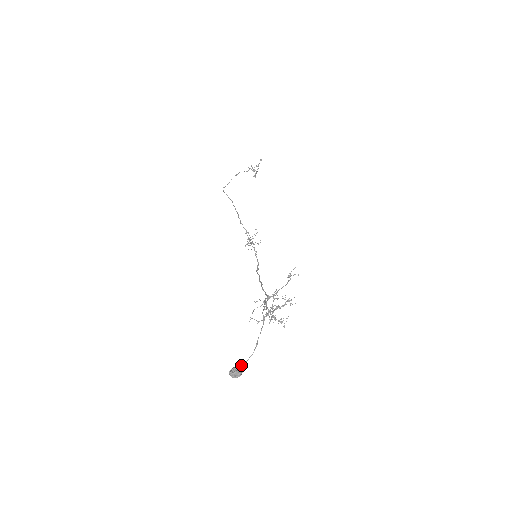
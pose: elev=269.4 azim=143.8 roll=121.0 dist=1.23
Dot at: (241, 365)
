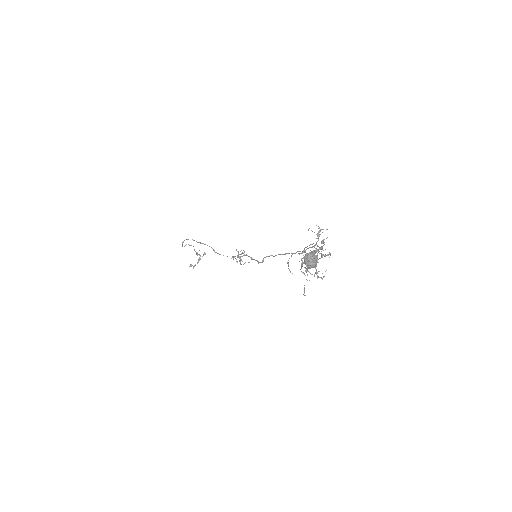
Dot at: (316, 255)
